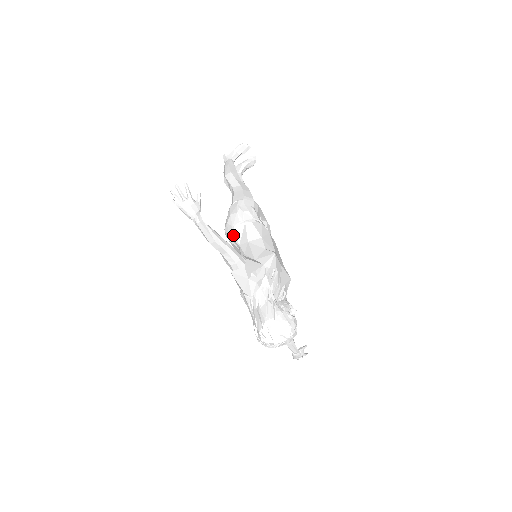
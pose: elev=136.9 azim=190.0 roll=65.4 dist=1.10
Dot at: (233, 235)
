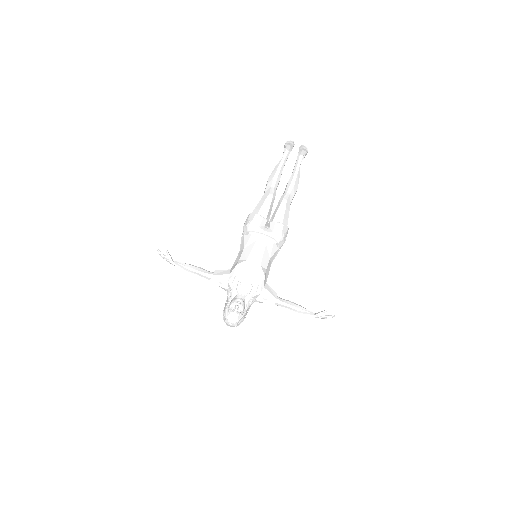
Dot at: occluded
